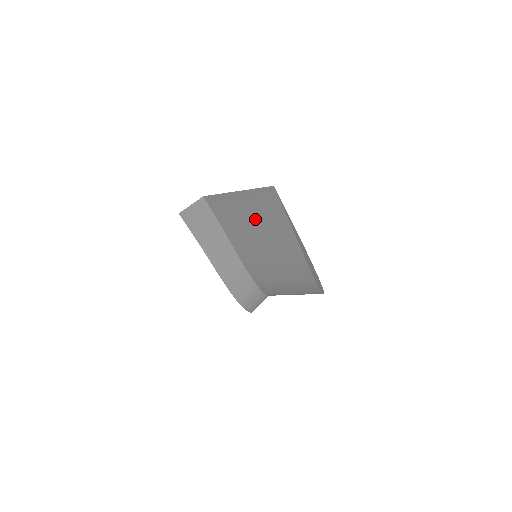
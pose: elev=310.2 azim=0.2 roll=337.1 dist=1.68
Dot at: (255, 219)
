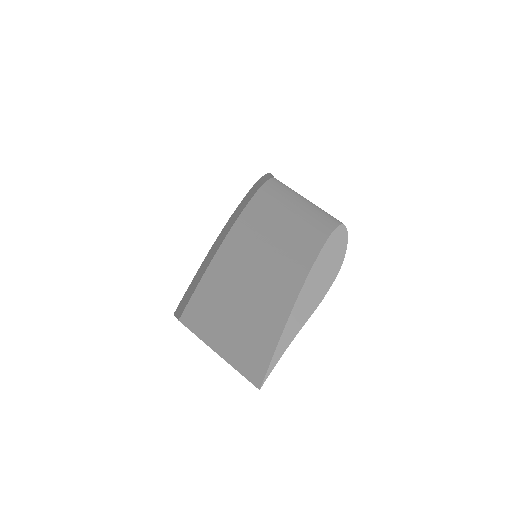
Dot at: occluded
